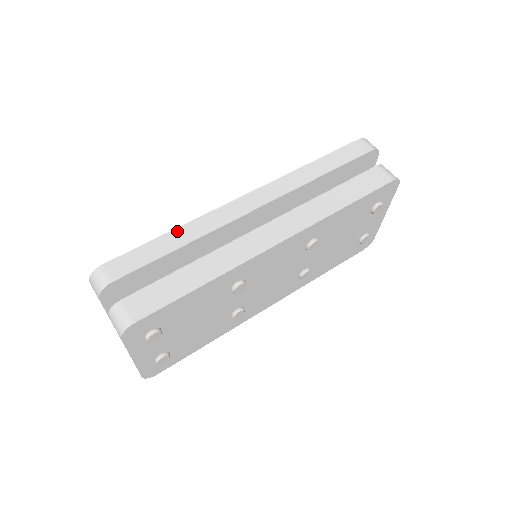
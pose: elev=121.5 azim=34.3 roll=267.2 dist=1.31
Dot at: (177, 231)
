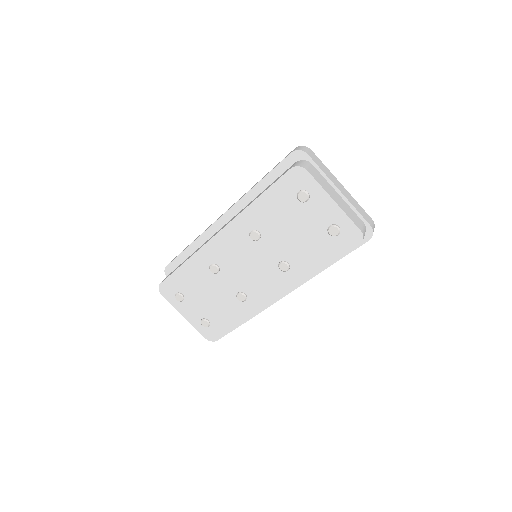
Dot at: occluded
